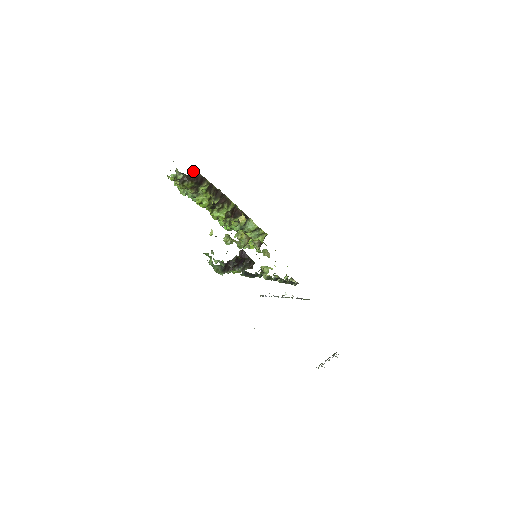
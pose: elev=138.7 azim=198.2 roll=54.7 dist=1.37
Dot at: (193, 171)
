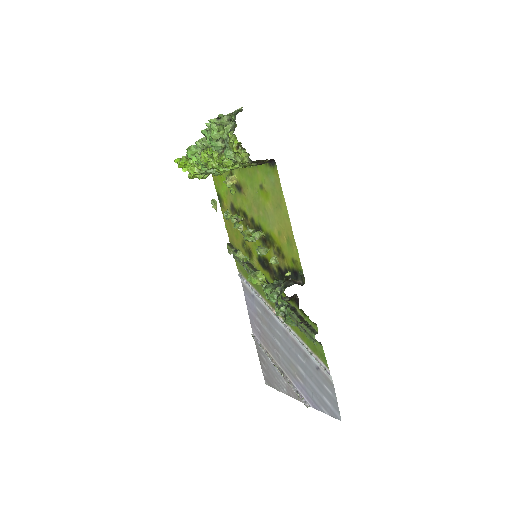
Dot at: (271, 160)
